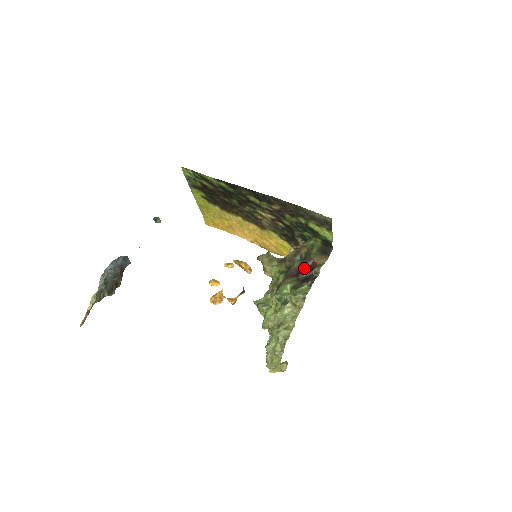
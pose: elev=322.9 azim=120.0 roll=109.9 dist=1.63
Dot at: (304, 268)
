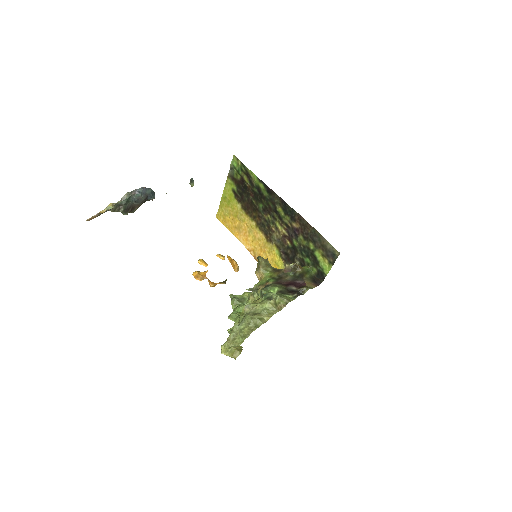
Dot at: (294, 283)
